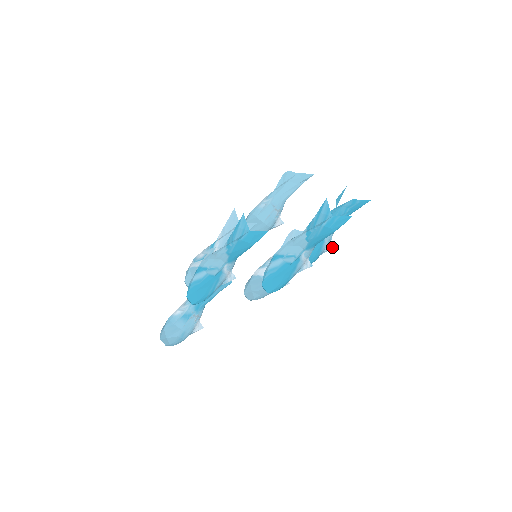
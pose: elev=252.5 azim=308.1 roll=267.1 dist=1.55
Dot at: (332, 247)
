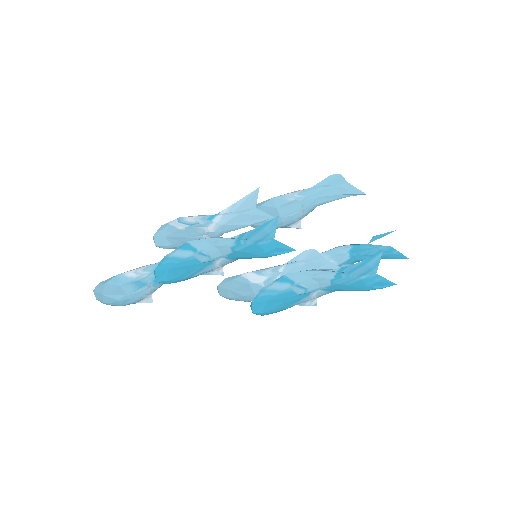
Dot at: occluded
